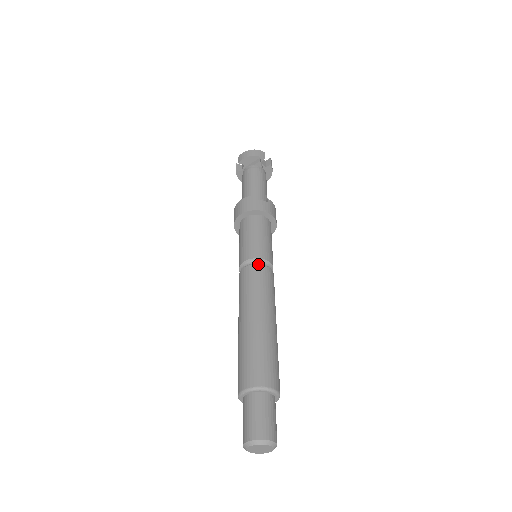
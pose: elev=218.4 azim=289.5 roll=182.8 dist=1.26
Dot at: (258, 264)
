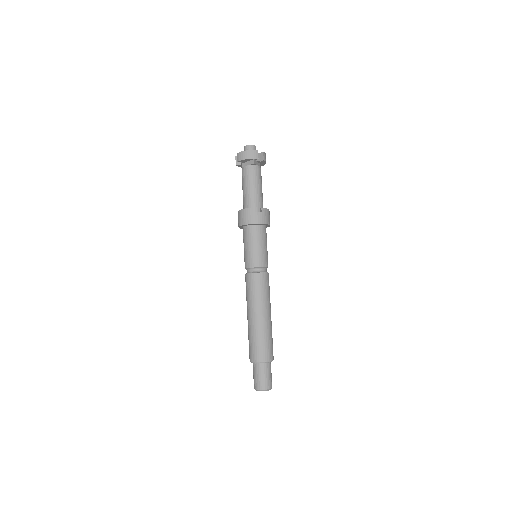
Dot at: (257, 273)
